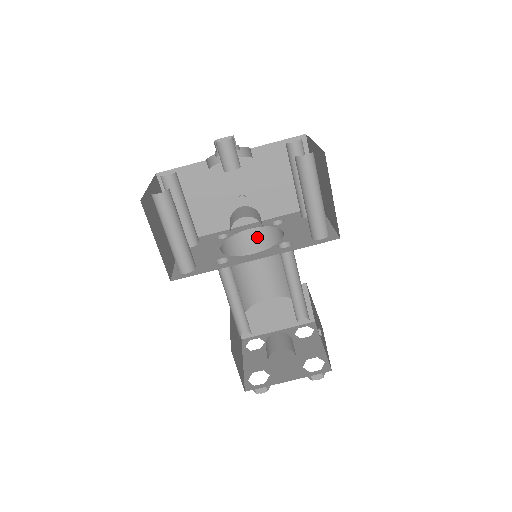
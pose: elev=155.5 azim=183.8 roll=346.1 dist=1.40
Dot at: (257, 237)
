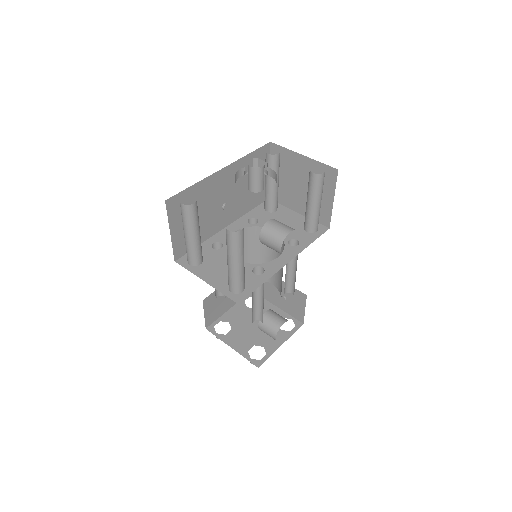
Dot at: occluded
